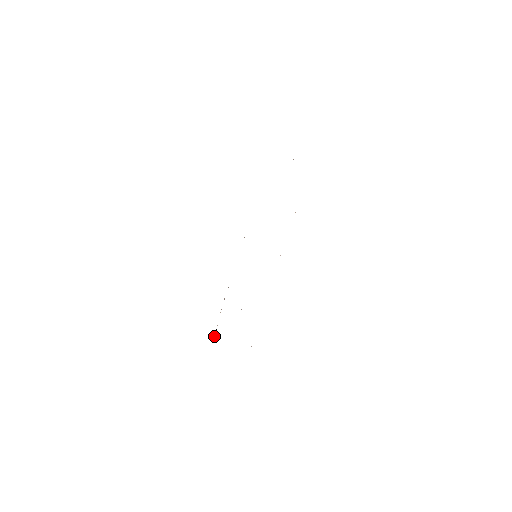
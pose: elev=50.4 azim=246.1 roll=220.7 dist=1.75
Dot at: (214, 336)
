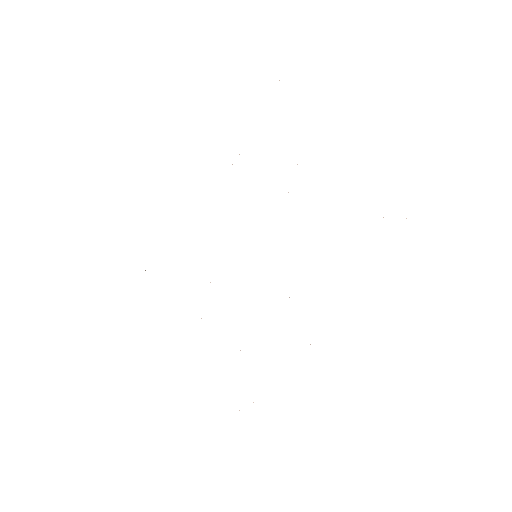
Dot at: occluded
